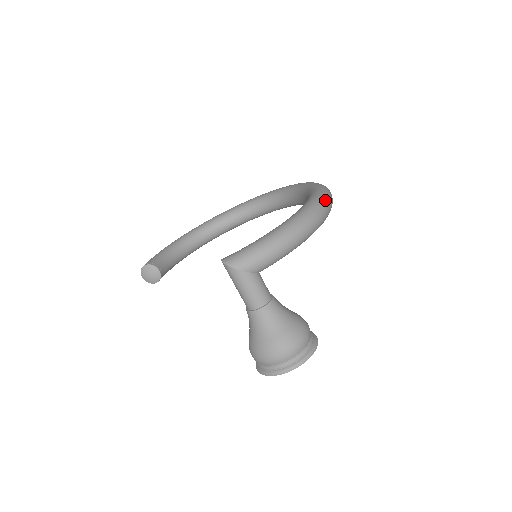
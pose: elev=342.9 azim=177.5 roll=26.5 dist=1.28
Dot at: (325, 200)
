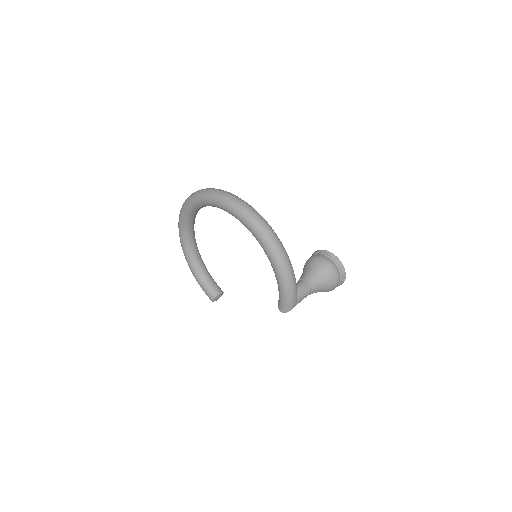
Dot at: (265, 232)
